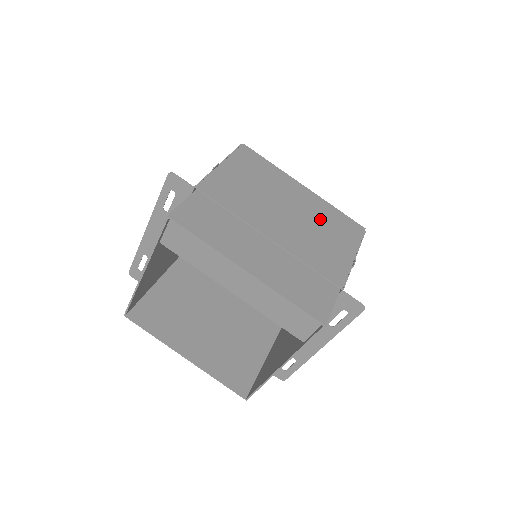
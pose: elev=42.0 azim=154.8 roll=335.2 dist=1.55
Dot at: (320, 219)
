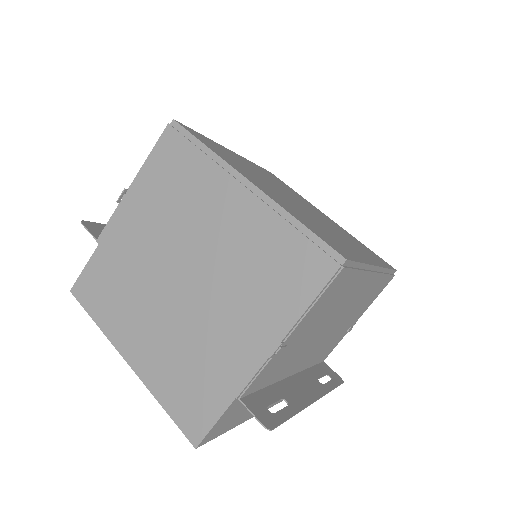
Dot at: (249, 258)
